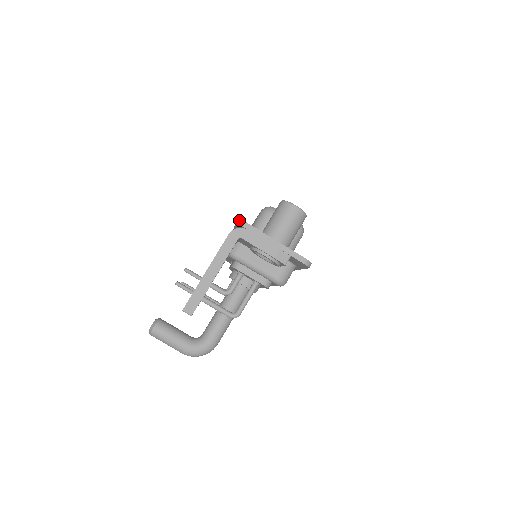
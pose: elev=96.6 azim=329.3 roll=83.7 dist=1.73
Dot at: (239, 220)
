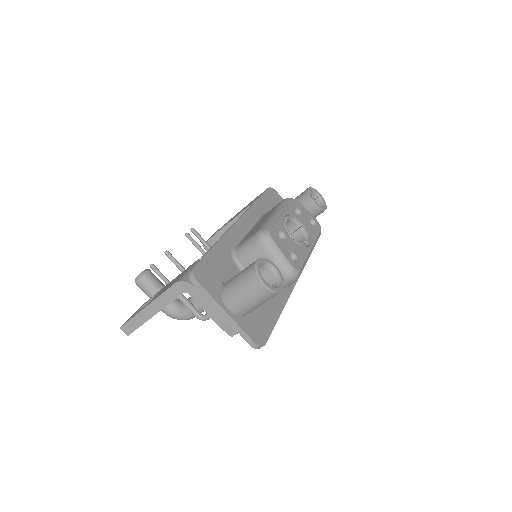
Dot at: (191, 271)
